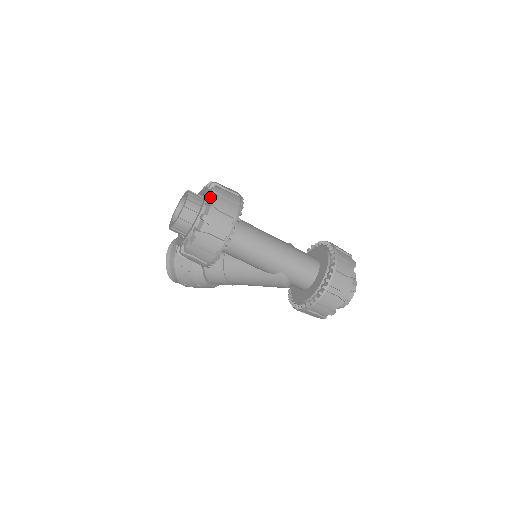
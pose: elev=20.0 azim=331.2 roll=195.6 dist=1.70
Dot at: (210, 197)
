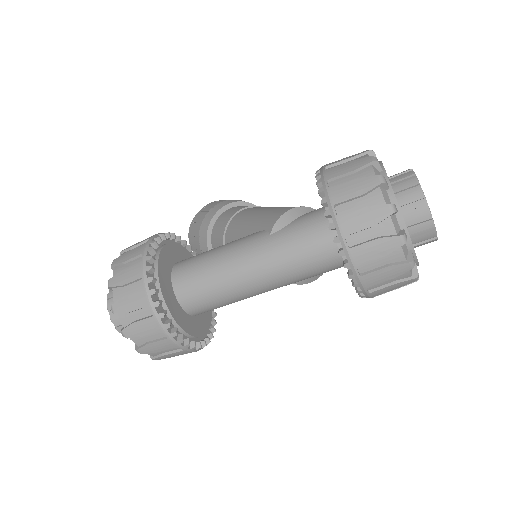
Dot at: occluded
